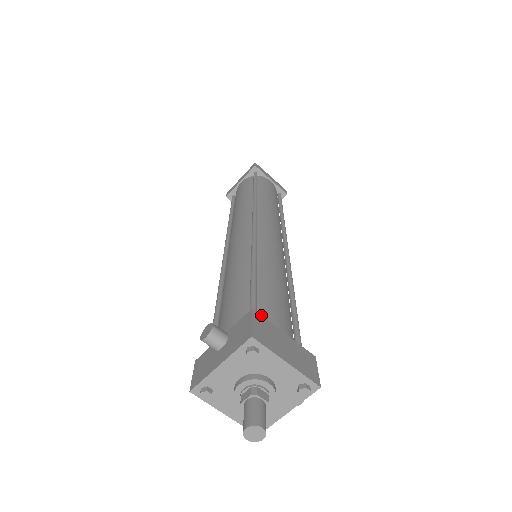
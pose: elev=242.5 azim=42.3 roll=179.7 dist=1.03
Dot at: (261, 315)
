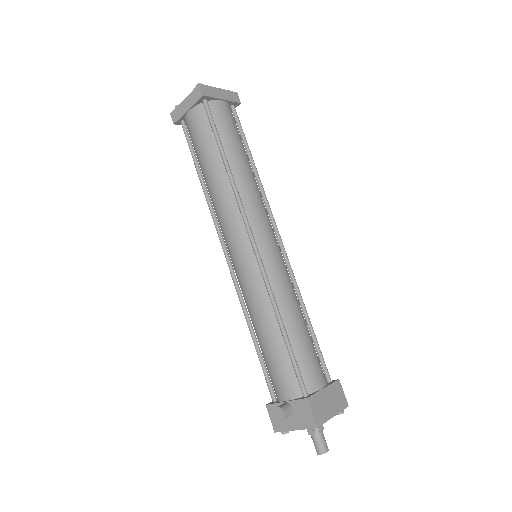
Dot at: (312, 395)
